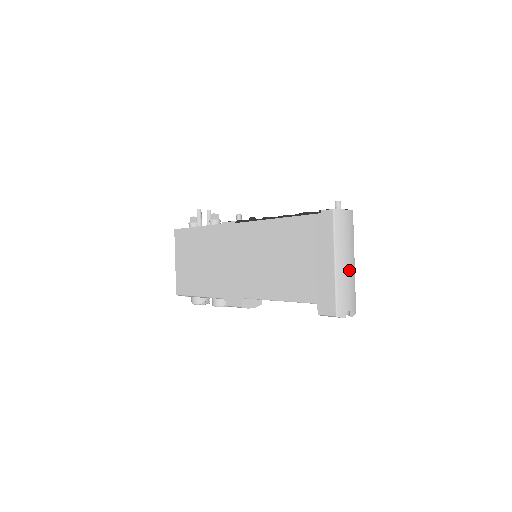
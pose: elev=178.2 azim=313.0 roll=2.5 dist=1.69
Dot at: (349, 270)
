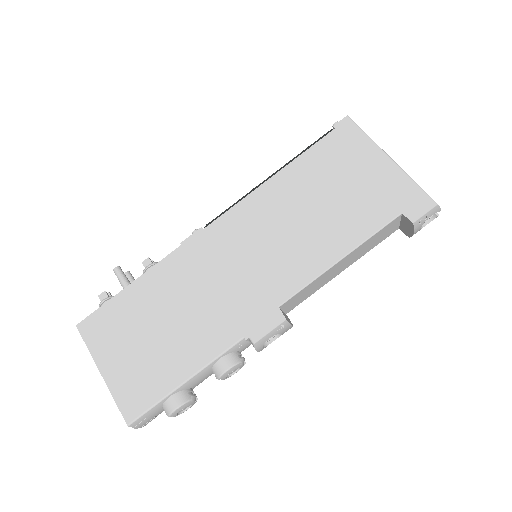
Dot at: occluded
